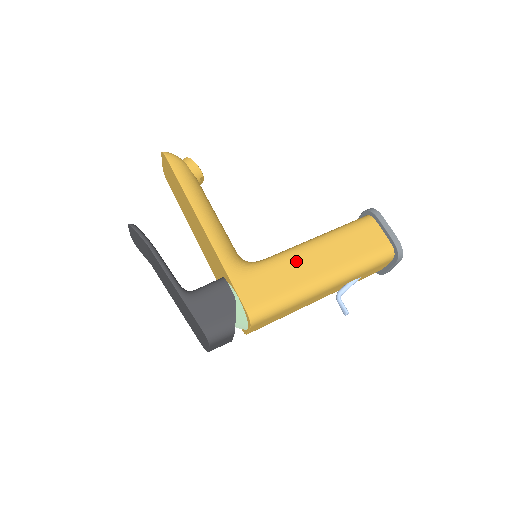
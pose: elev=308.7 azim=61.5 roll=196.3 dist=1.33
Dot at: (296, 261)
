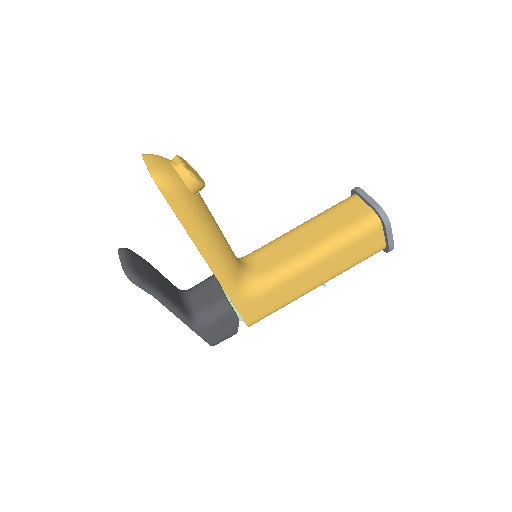
Dot at: (297, 280)
